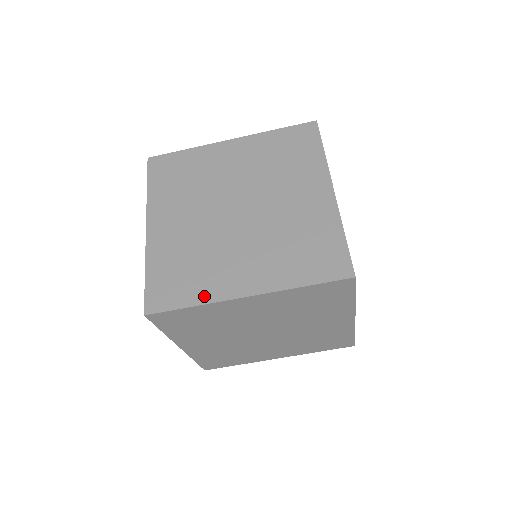
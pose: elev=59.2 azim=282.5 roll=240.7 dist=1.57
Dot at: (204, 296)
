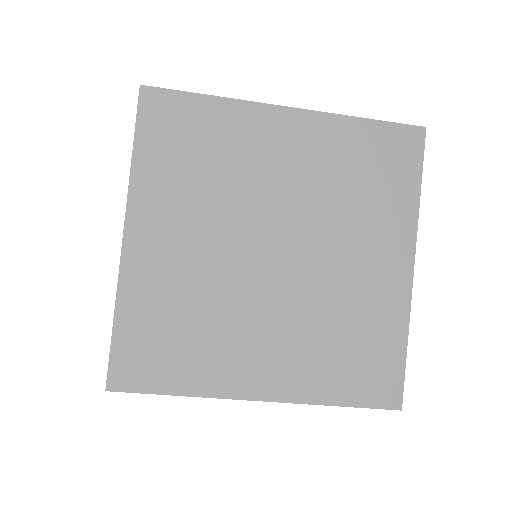
Dot at: (200, 384)
